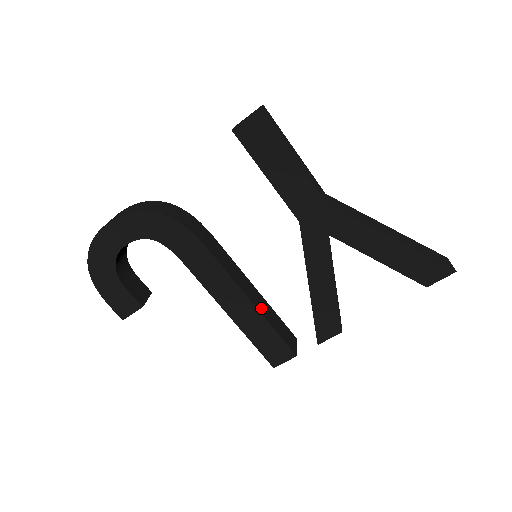
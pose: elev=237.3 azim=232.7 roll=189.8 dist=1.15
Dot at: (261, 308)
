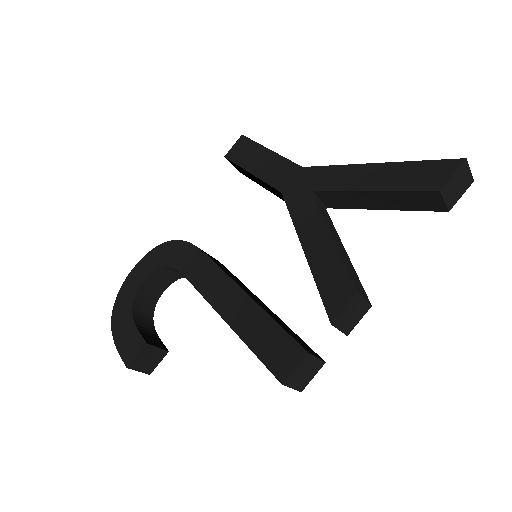
Dot at: (262, 307)
